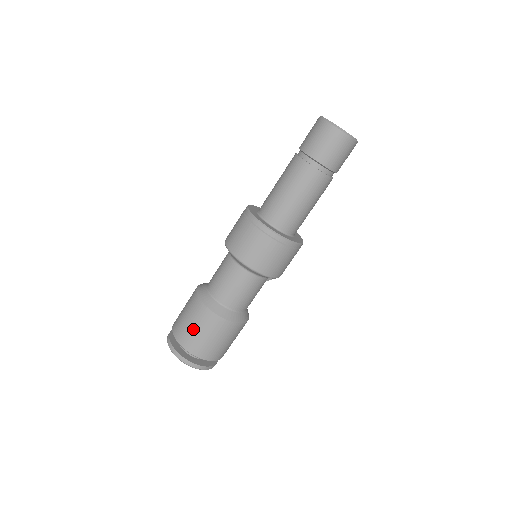
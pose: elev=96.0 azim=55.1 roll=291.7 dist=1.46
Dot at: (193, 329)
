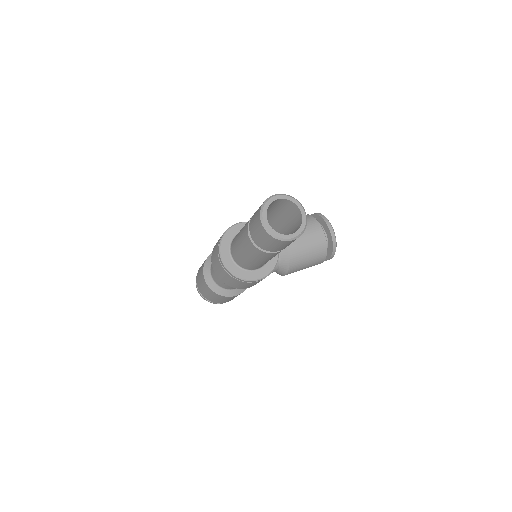
Dot at: (199, 278)
